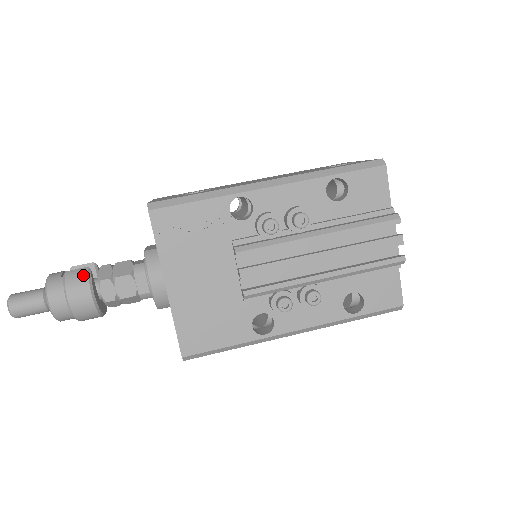
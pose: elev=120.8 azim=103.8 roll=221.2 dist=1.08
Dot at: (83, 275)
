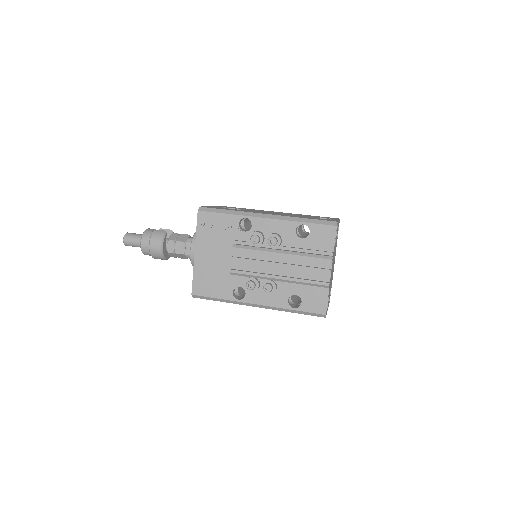
Dot at: (161, 234)
